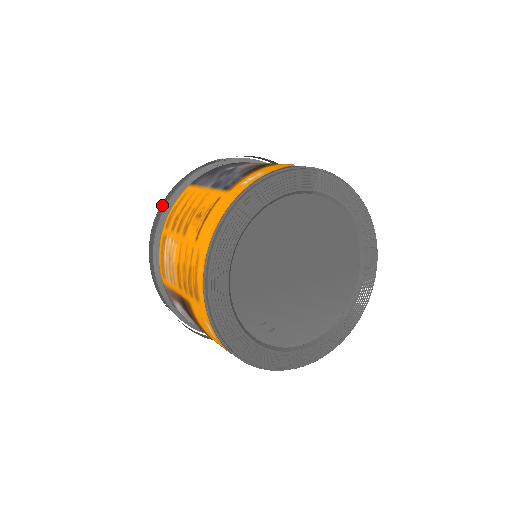
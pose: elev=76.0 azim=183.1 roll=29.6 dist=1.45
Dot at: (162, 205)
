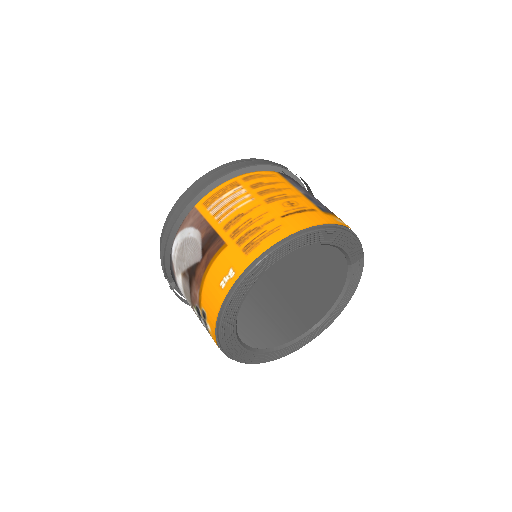
Dot at: (250, 162)
